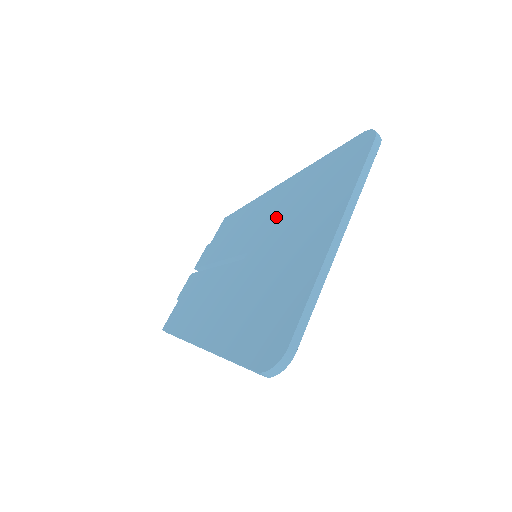
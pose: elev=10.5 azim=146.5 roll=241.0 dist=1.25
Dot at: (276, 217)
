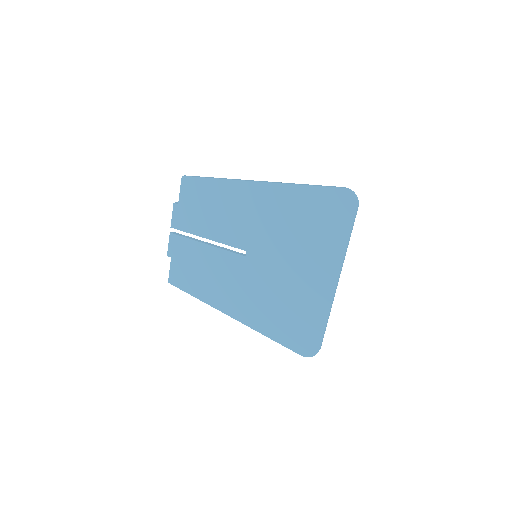
Dot at: (268, 229)
